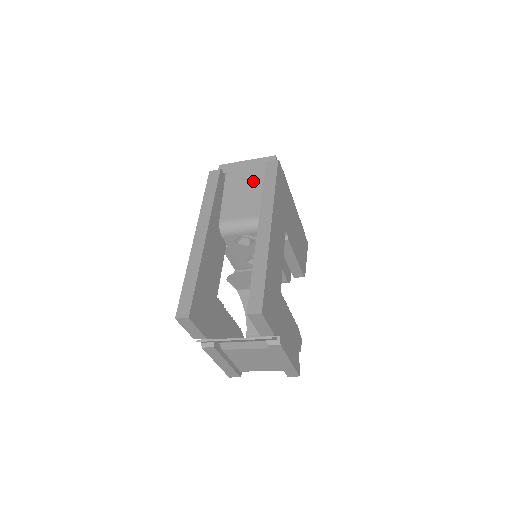
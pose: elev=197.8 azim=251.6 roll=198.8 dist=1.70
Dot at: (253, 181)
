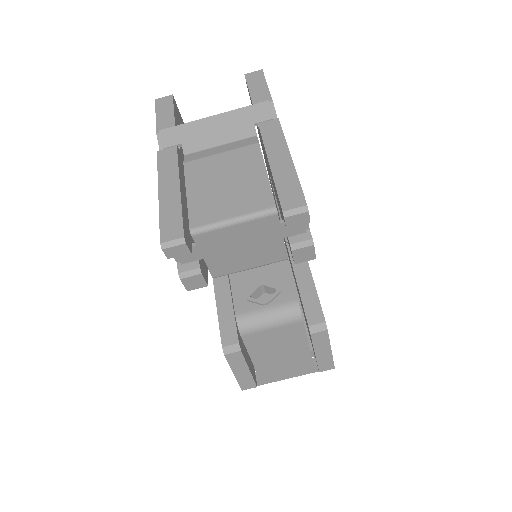
Dot at: occluded
